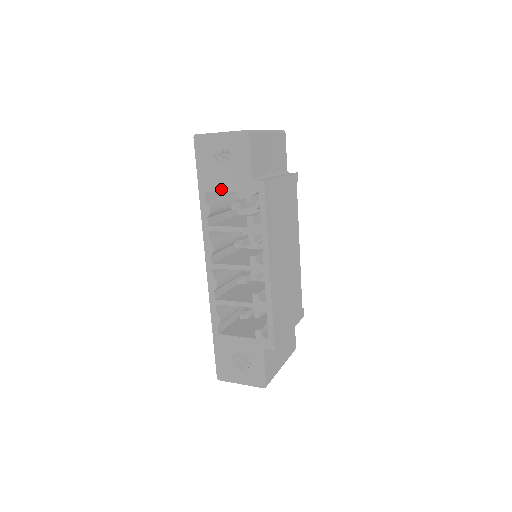
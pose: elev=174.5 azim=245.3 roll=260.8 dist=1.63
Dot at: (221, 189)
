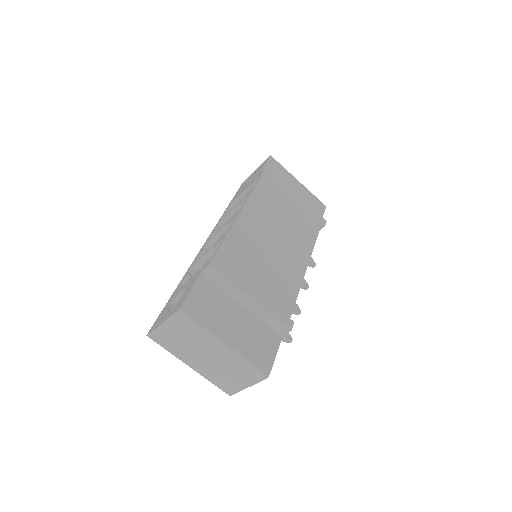
Dot at: (241, 193)
